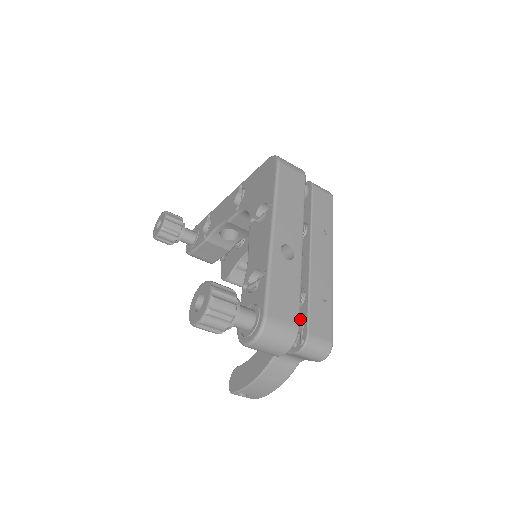
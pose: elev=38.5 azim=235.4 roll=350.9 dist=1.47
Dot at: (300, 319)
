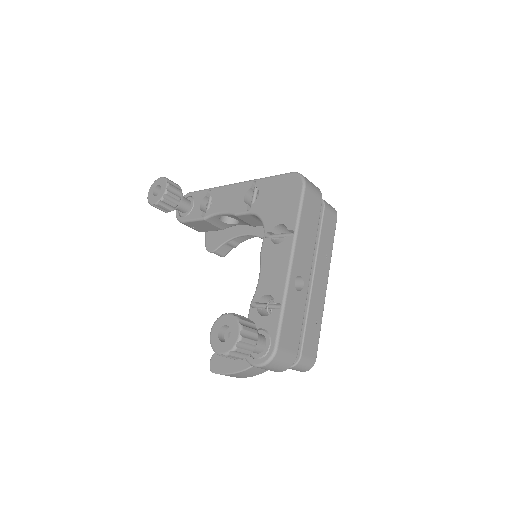
Dot at: occluded
